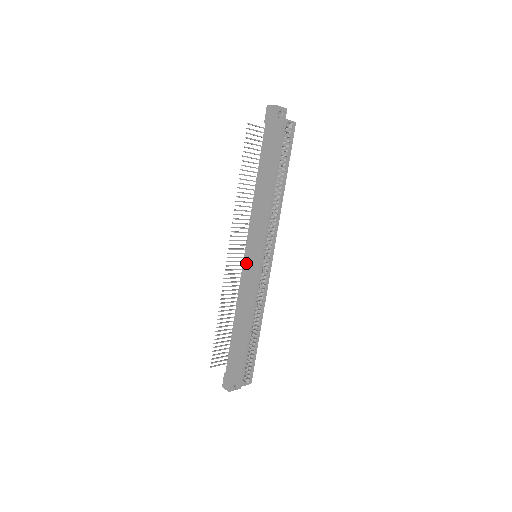
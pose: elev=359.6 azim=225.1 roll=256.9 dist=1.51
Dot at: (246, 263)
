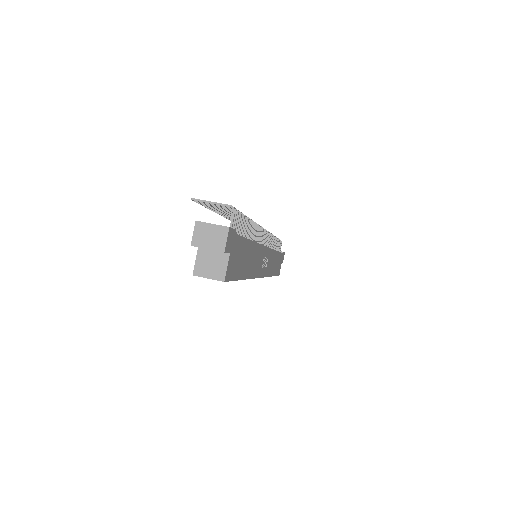
Dot at: occluded
